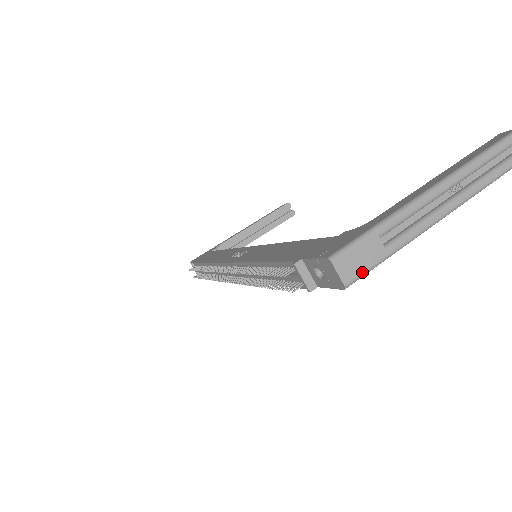
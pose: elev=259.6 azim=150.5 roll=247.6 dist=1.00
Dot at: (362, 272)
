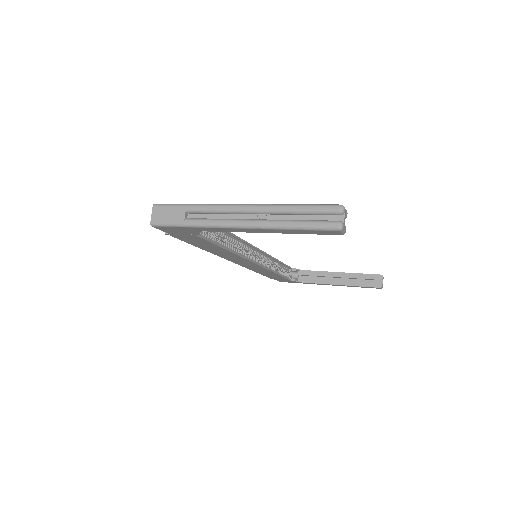
Dot at: (164, 222)
